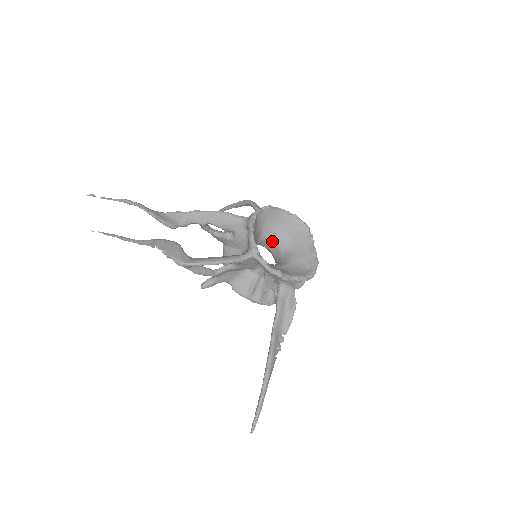
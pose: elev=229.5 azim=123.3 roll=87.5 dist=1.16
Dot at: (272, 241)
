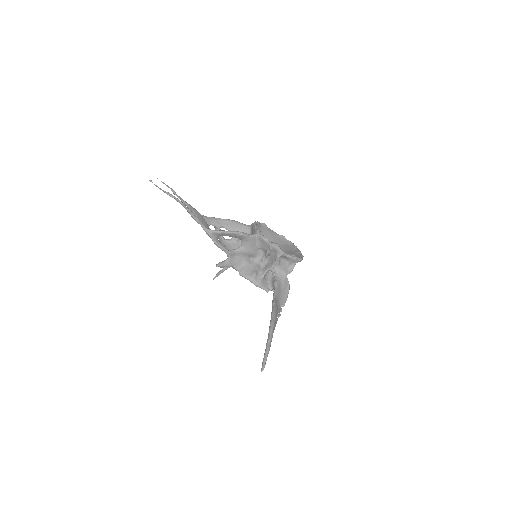
Dot at: occluded
